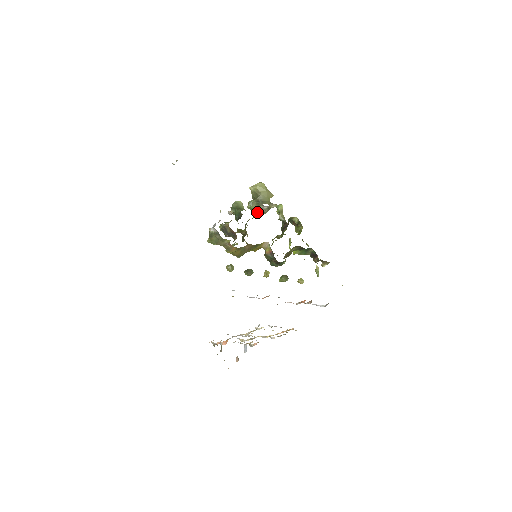
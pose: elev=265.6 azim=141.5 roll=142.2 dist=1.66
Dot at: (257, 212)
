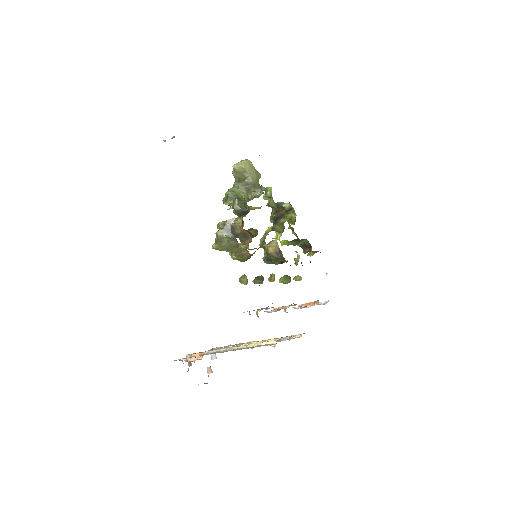
Dot at: (245, 198)
